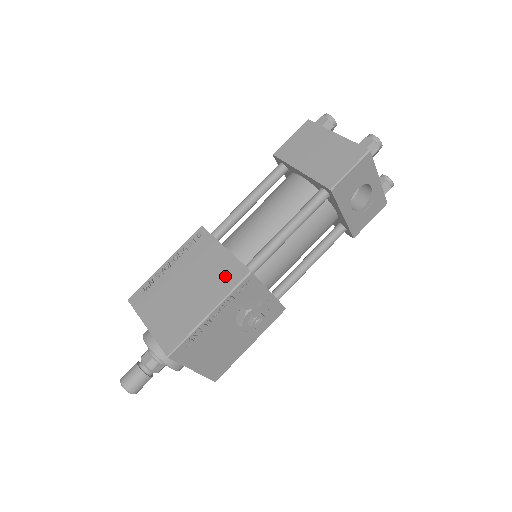
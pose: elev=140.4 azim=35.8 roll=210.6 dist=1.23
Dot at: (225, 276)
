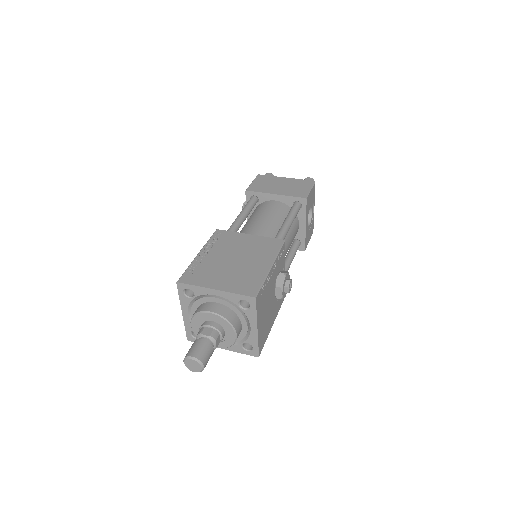
Dot at: (266, 246)
